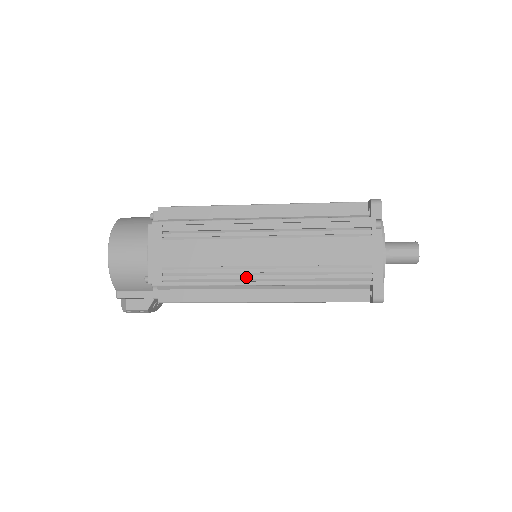
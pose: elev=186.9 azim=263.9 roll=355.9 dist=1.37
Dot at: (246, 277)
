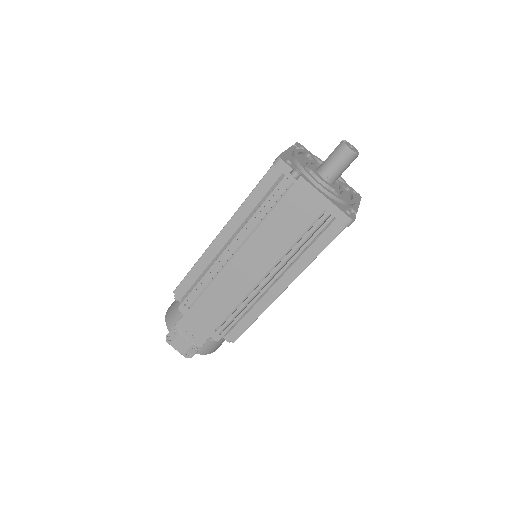
Dot at: occluded
